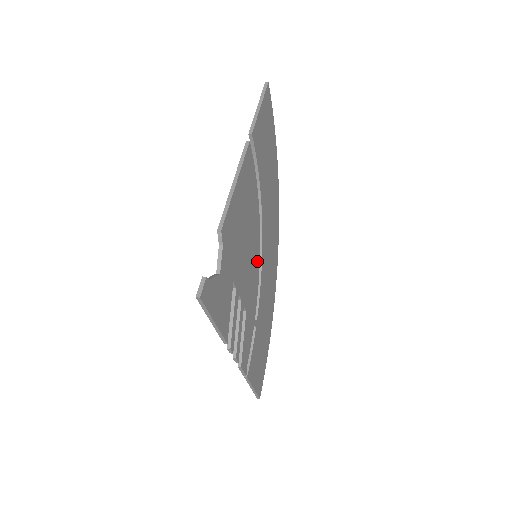
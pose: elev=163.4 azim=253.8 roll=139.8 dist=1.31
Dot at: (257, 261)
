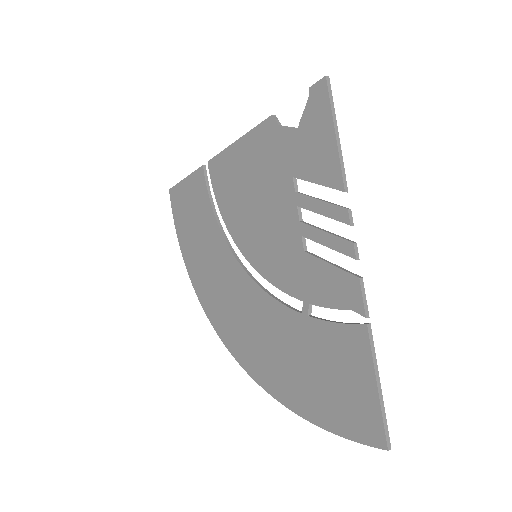
Dot at: (260, 260)
